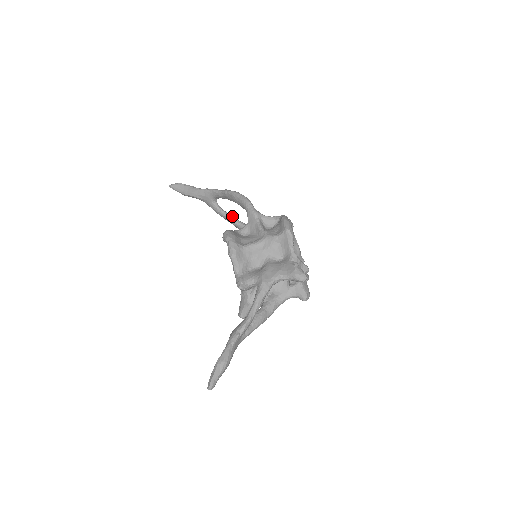
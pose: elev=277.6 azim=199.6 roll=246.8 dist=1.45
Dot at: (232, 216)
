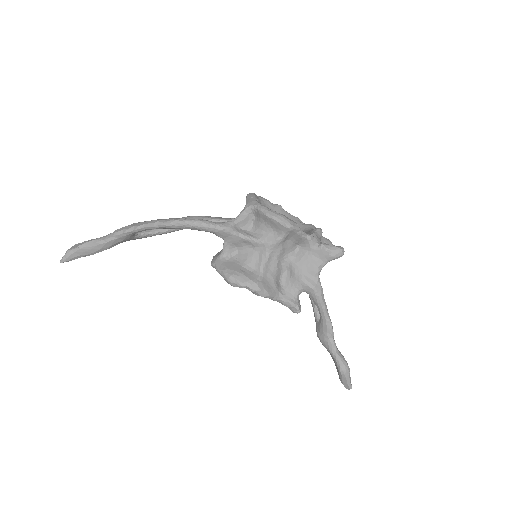
Dot at: occluded
